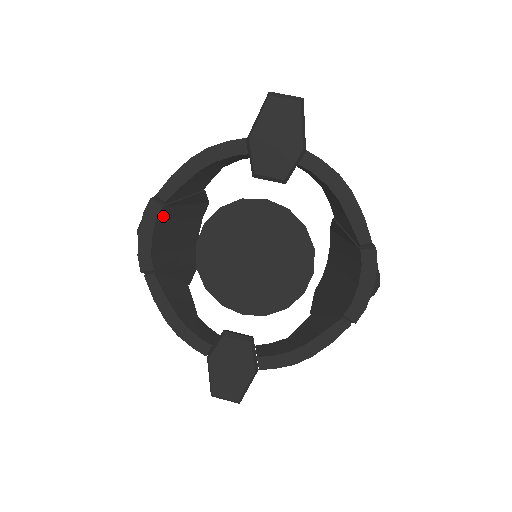
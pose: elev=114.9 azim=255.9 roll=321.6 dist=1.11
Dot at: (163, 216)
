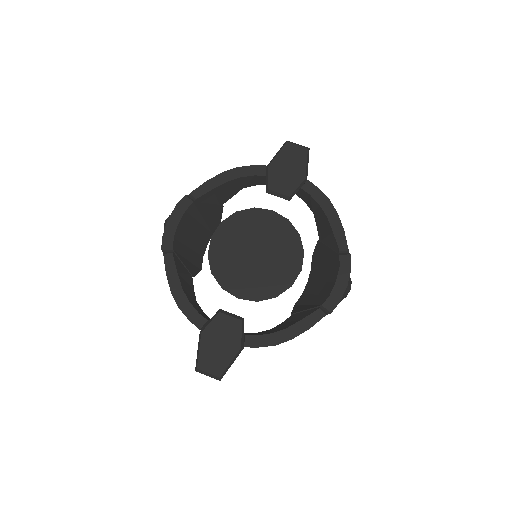
Dot at: (190, 211)
